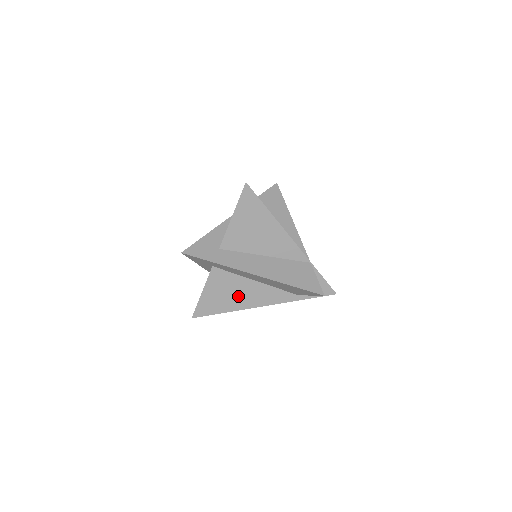
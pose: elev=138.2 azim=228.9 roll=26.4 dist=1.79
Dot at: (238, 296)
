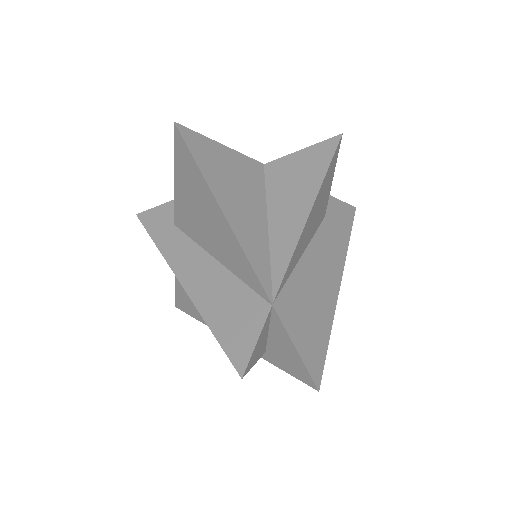
Dot at: occluded
